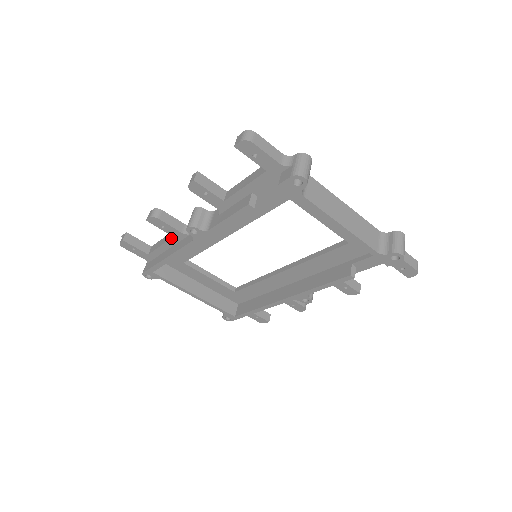
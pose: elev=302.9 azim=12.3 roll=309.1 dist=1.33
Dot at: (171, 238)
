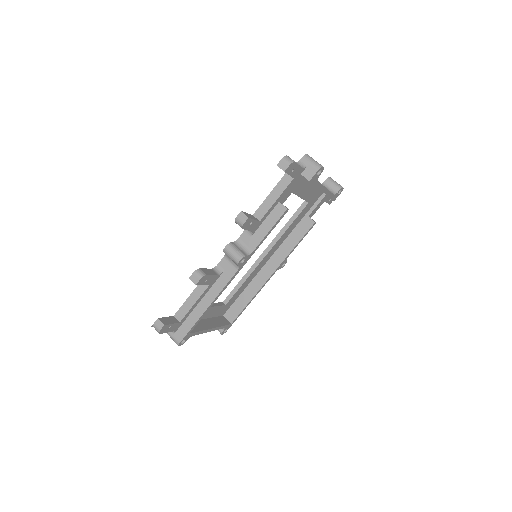
Dot at: (207, 288)
